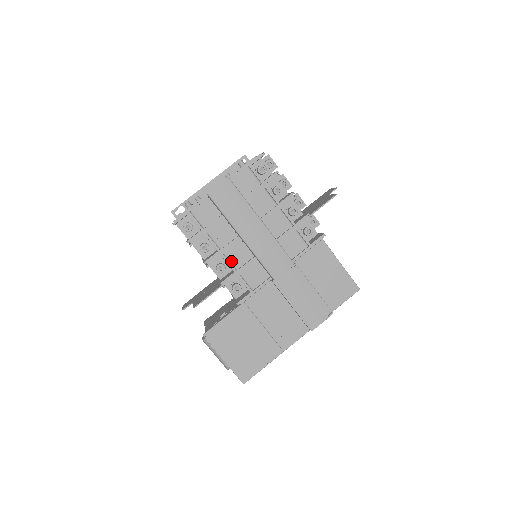
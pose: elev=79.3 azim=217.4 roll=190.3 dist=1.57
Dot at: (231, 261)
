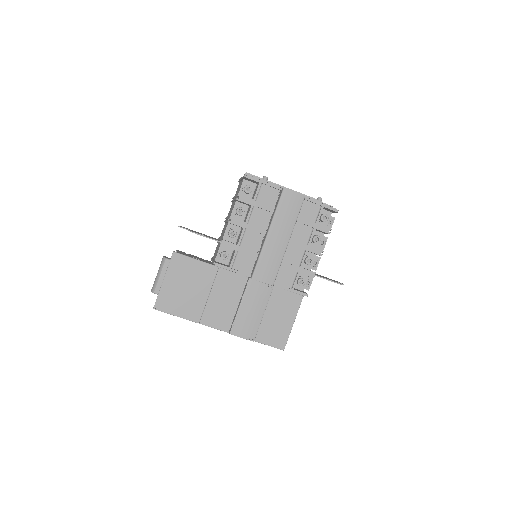
Dot at: (244, 237)
